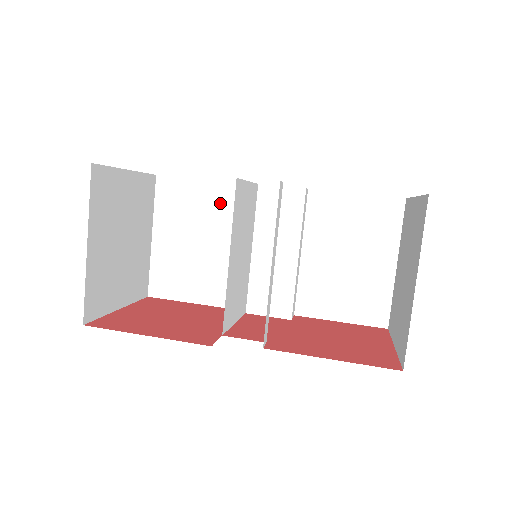
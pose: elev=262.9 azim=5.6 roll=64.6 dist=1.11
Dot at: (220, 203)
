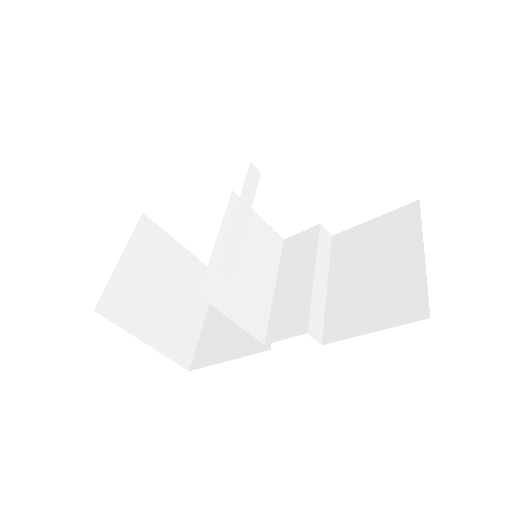
Dot at: occluded
